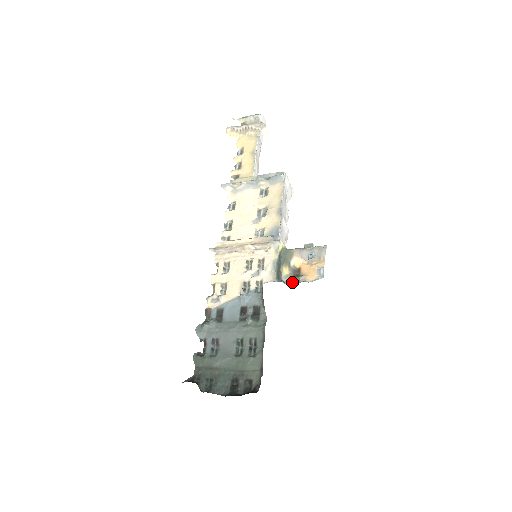
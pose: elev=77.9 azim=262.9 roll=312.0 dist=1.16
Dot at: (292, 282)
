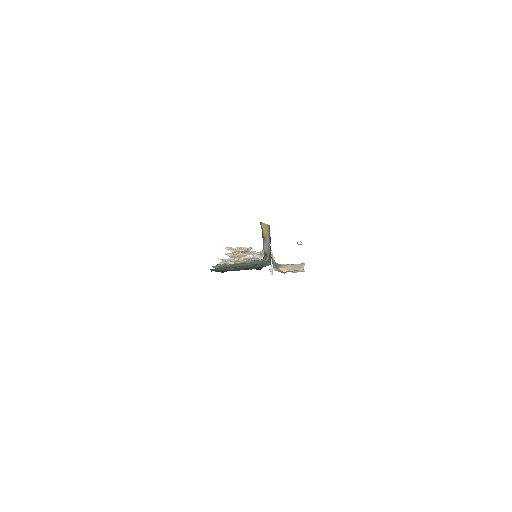
Dot at: occluded
